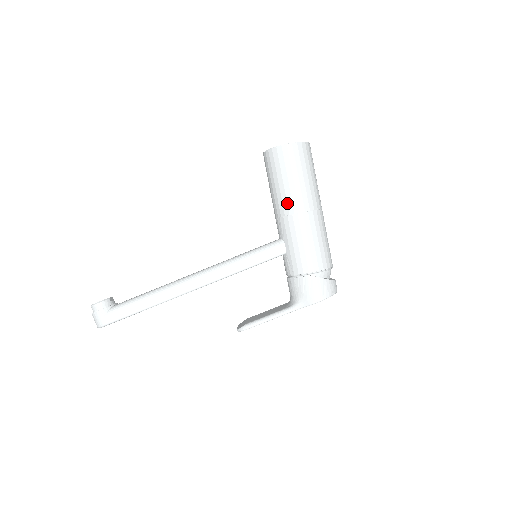
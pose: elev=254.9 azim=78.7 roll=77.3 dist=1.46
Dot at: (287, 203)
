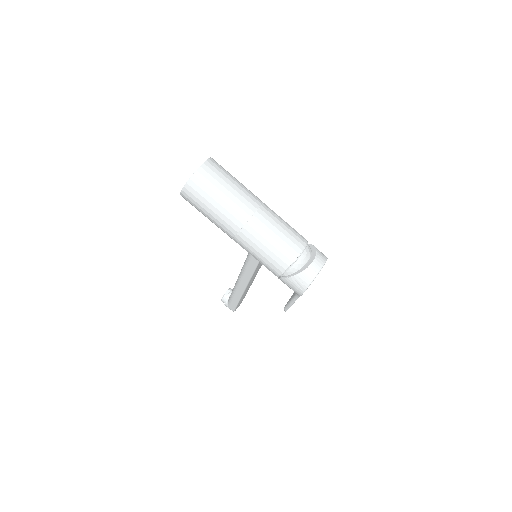
Dot at: (223, 231)
